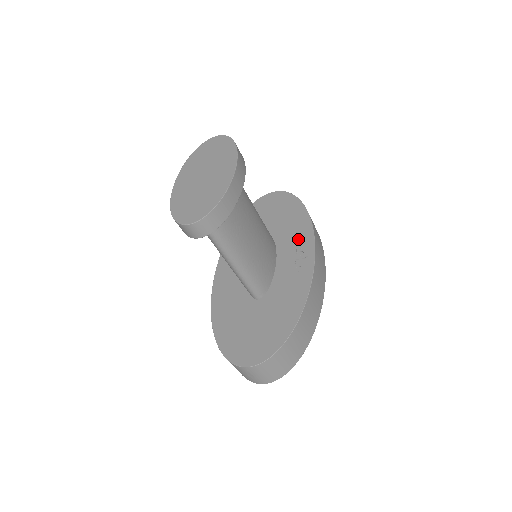
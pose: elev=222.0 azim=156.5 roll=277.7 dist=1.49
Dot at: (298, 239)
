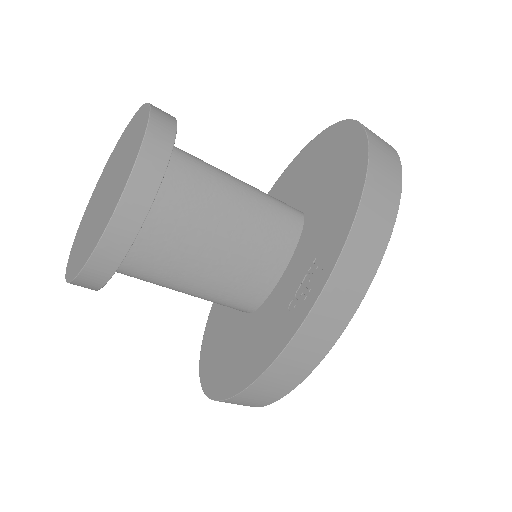
Dot at: (321, 249)
